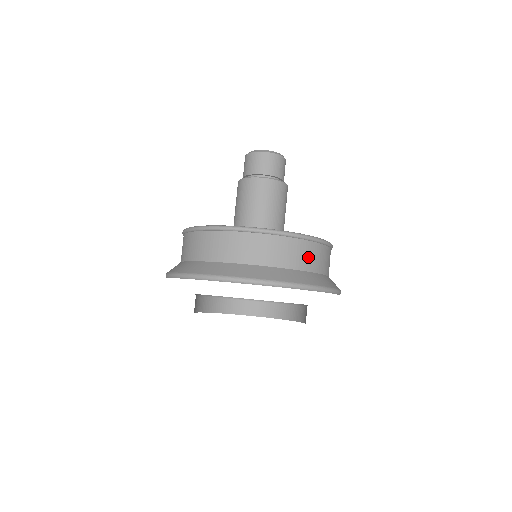
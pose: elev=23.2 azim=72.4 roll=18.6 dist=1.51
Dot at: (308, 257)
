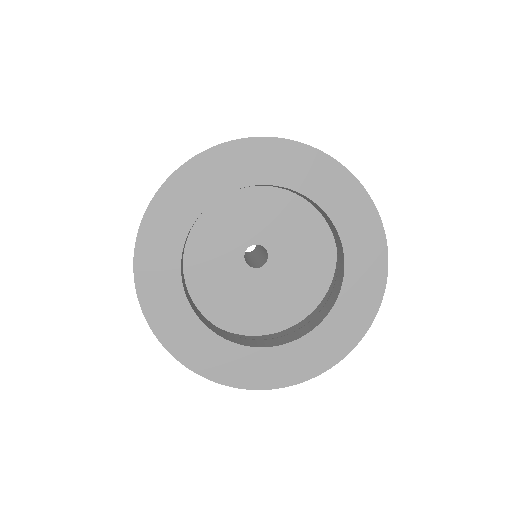
Dot at: occluded
